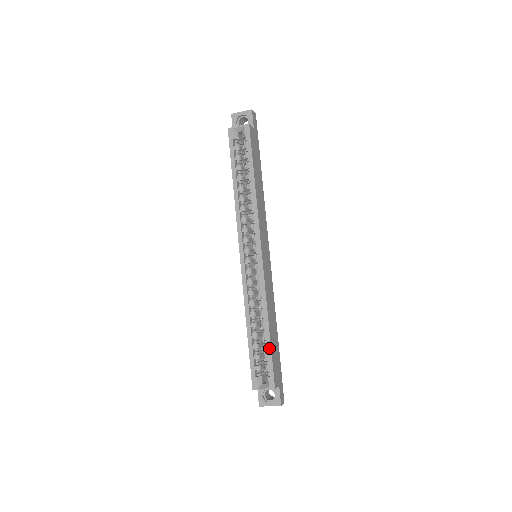
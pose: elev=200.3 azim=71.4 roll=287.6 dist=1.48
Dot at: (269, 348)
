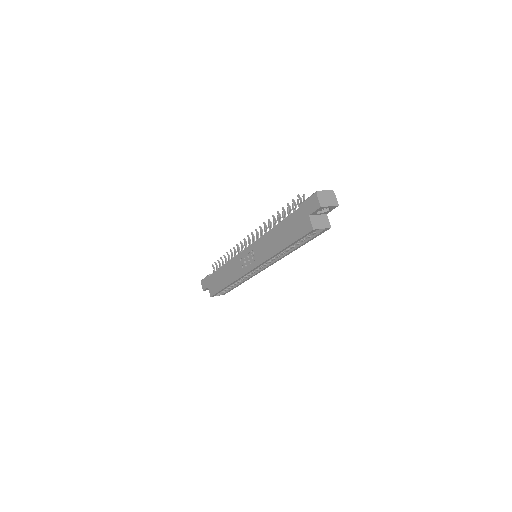
Dot at: occluded
